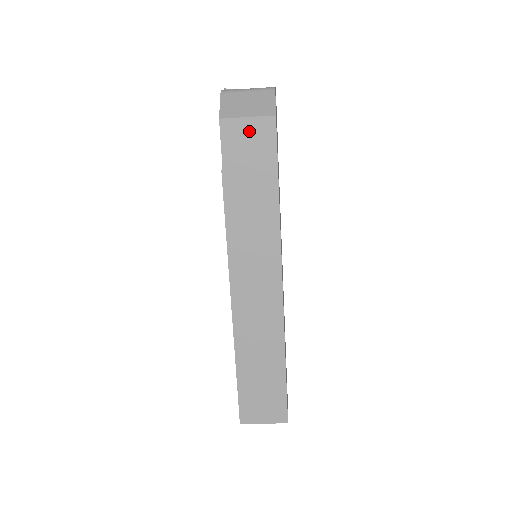
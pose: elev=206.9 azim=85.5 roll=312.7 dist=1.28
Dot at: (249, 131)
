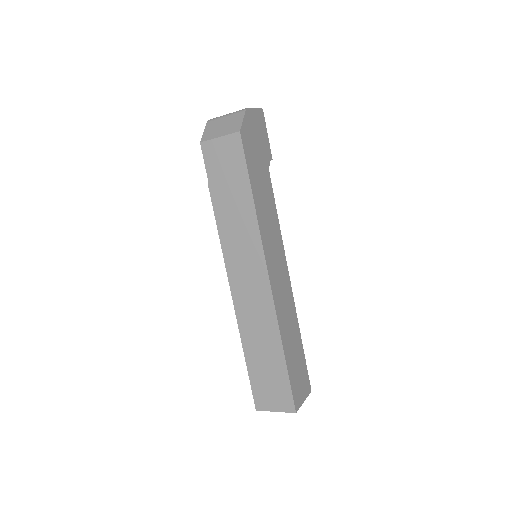
Dot at: (222, 148)
